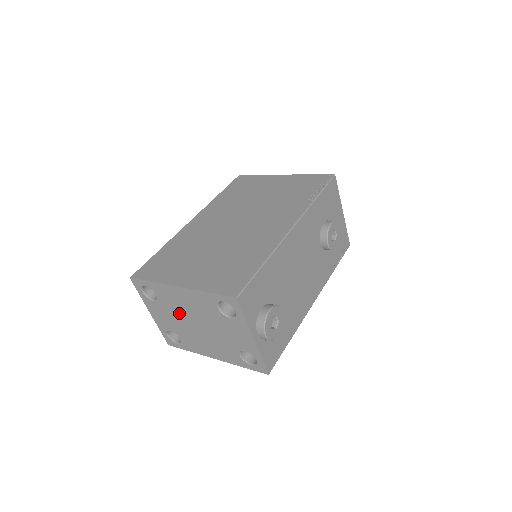
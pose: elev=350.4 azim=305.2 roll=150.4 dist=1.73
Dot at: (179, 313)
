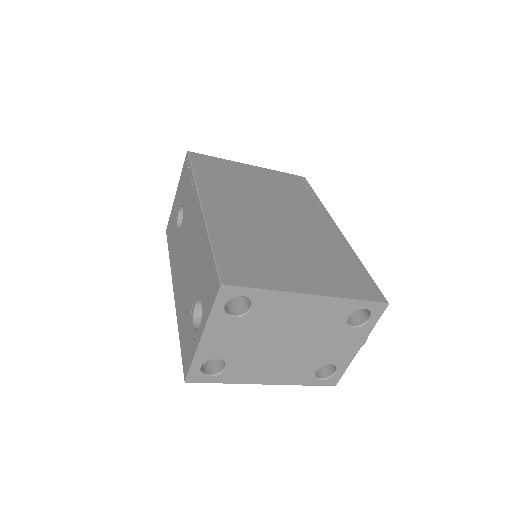
Dot at: (270, 330)
